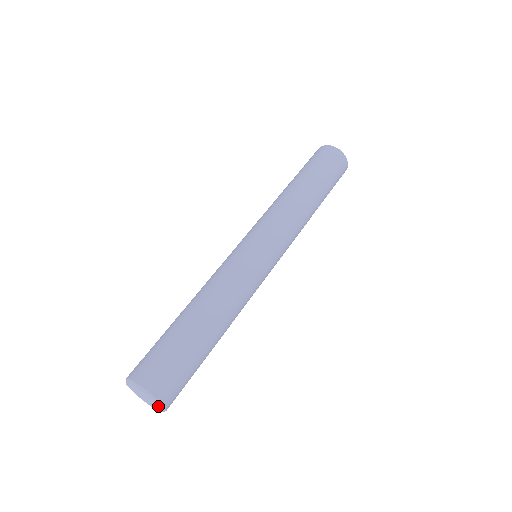
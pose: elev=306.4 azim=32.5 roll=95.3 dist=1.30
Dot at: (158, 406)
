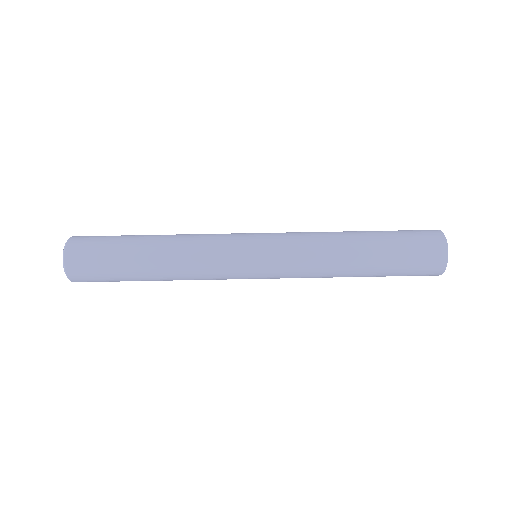
Dot at: (67, 272)
